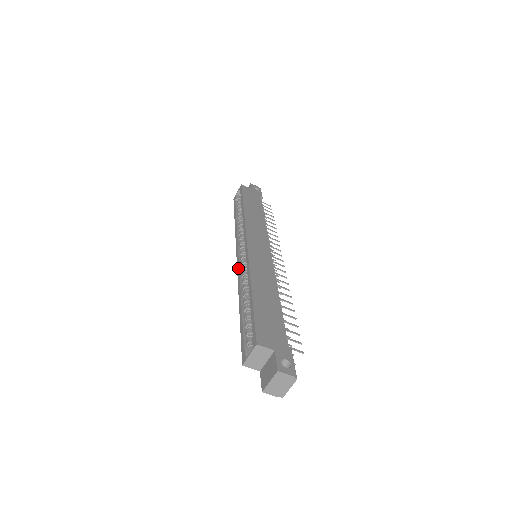
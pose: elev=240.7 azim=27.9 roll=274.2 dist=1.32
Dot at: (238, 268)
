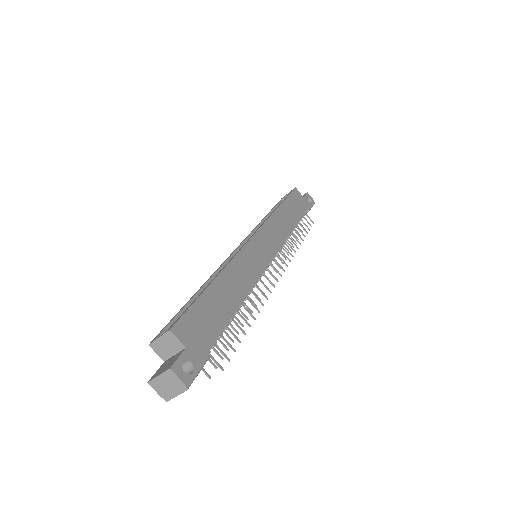
Dot at: (228, 257)
